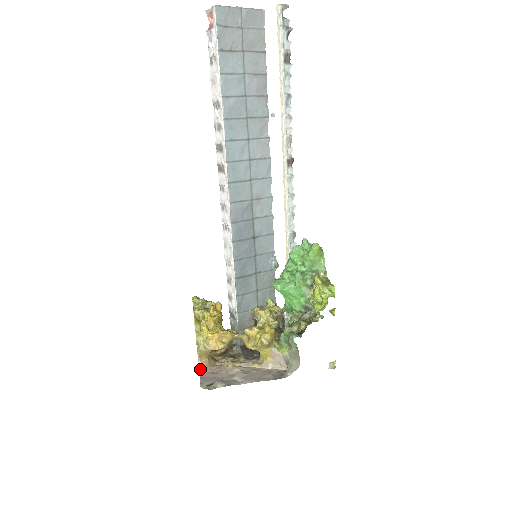
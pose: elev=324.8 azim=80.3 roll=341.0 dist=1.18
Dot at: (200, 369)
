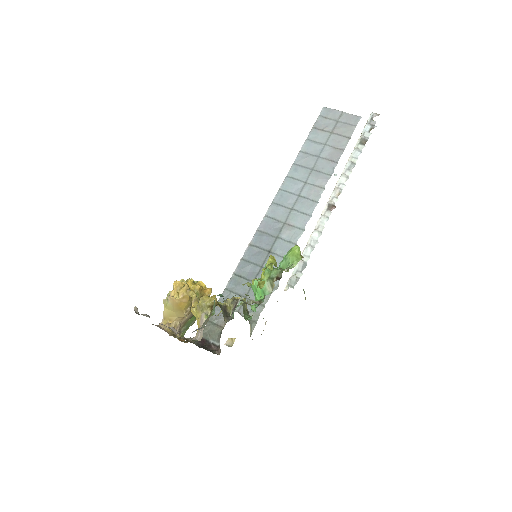
Dot at: (155, 325)
